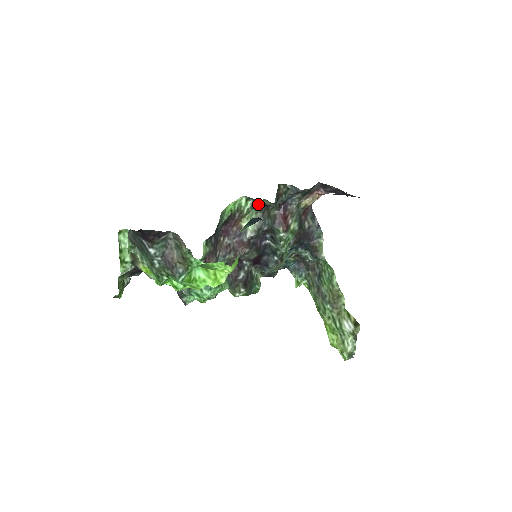
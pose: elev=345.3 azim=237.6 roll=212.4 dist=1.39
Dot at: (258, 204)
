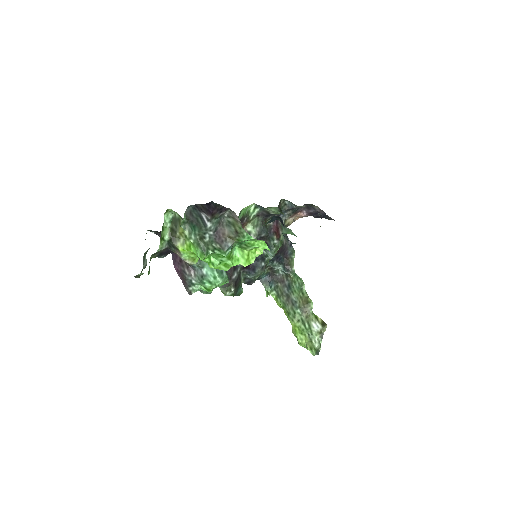
Dot at: (262, 213)
